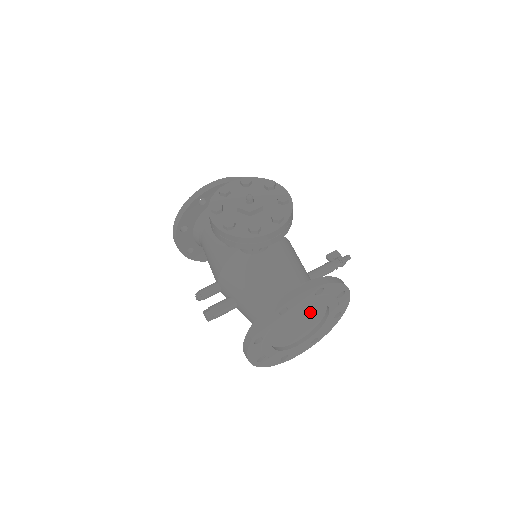
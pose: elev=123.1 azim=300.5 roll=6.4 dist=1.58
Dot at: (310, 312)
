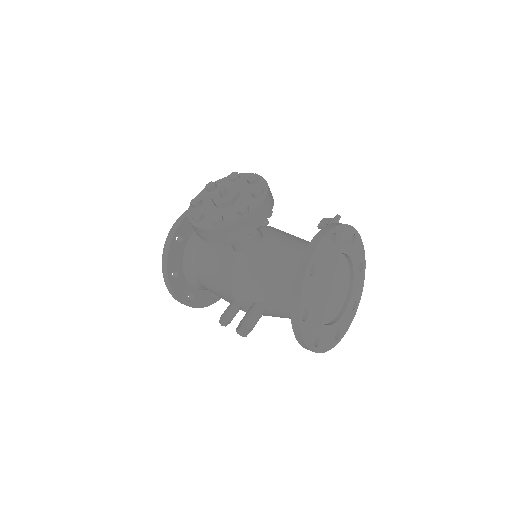
Dot at: (336, 270)
